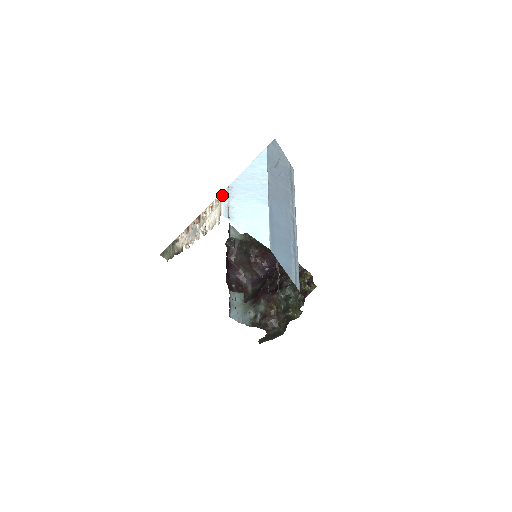
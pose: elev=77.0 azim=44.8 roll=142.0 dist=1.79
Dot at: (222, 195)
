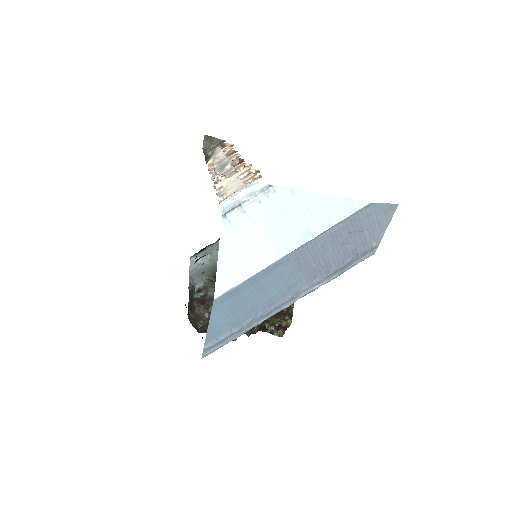
Dot at: (253, 184)
